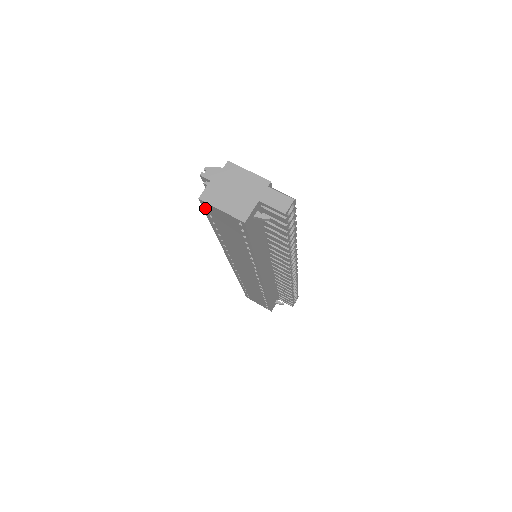
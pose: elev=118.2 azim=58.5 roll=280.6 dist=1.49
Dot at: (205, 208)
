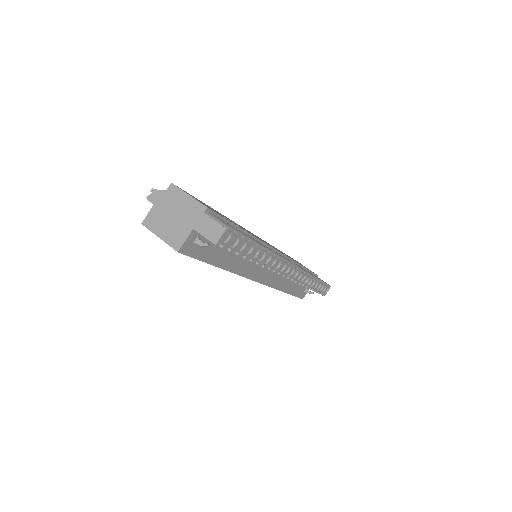
Dot at: occluded
